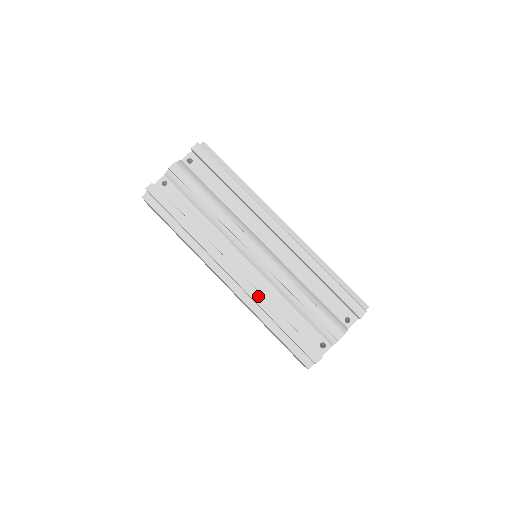
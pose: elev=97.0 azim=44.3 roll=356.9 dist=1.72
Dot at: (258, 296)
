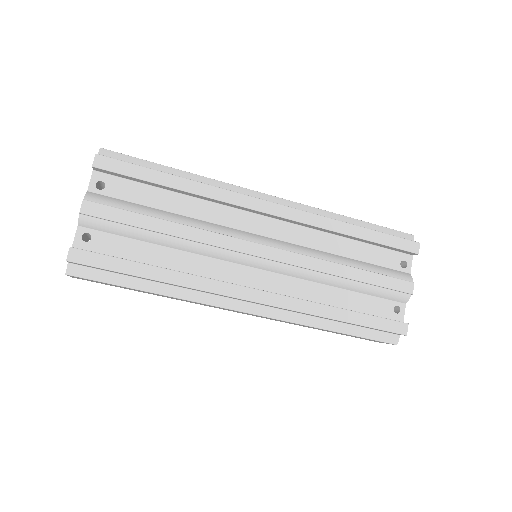
Dot at: (301, 304)
